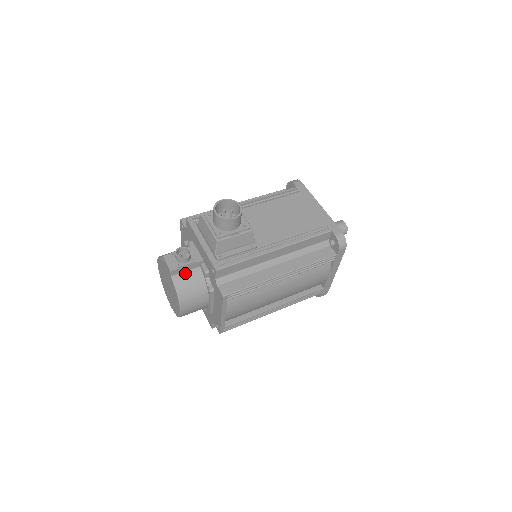
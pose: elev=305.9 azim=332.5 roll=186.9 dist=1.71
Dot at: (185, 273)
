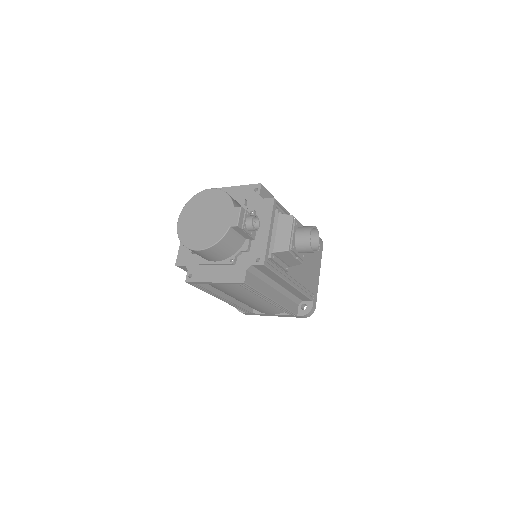
Dot at: (237, 234)
